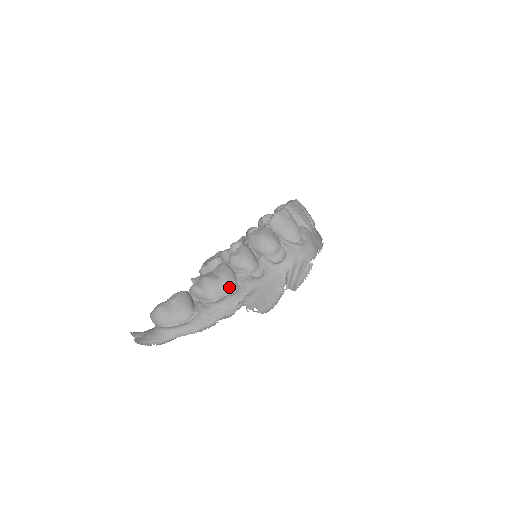
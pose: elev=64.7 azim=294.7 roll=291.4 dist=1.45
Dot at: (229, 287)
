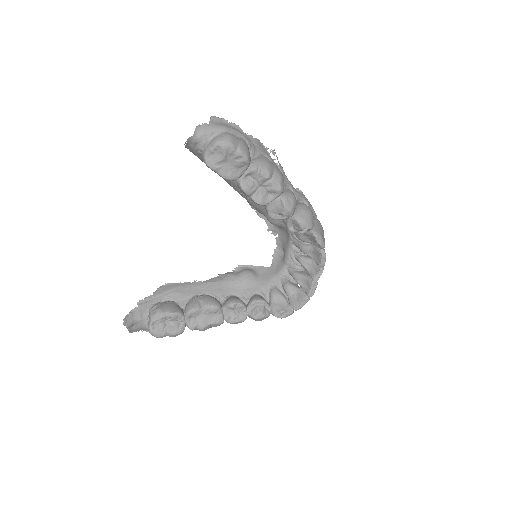
Dot at: occluded
